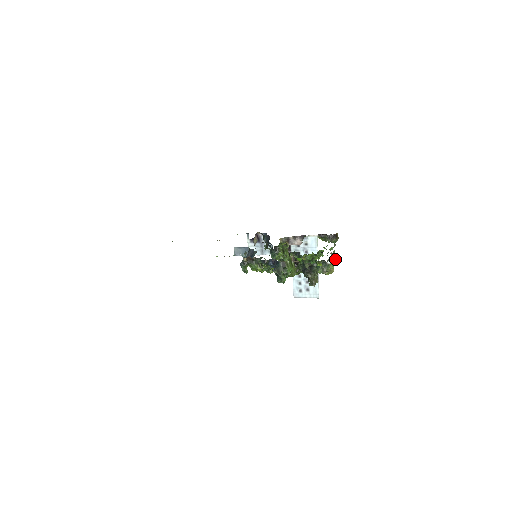
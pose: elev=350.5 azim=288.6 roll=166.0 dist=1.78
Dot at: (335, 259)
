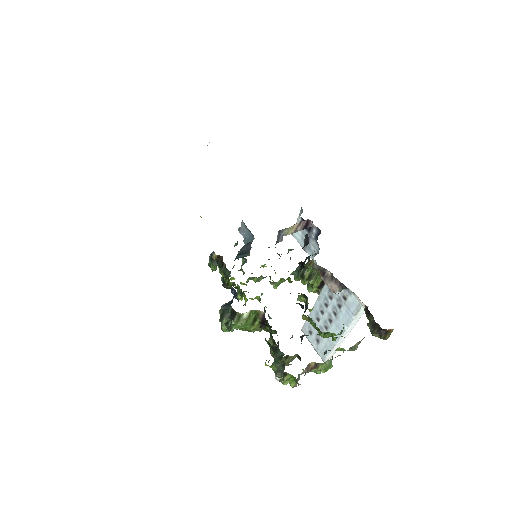
Dot at: occluded
